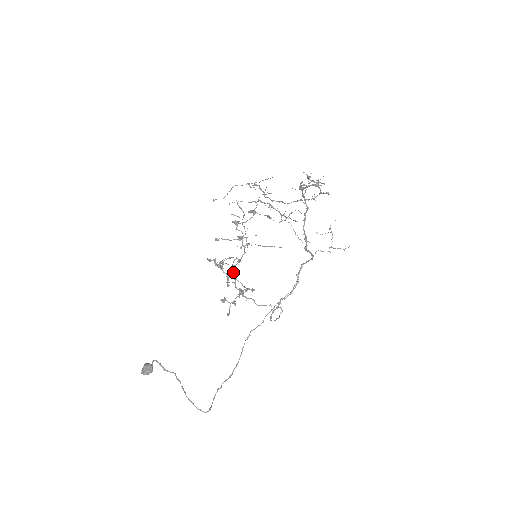
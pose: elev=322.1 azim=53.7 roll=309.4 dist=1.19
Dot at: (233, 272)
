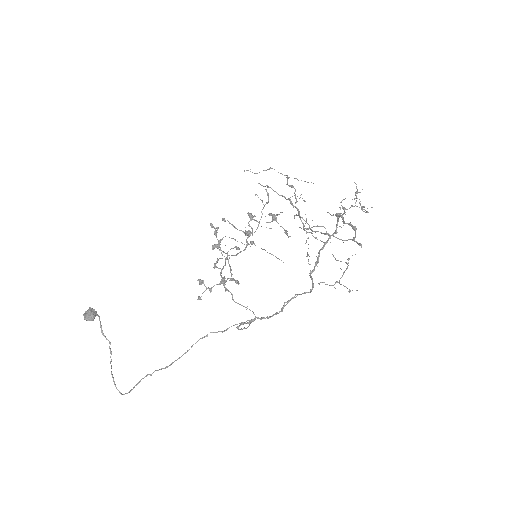
Dot at: (225, 260)
